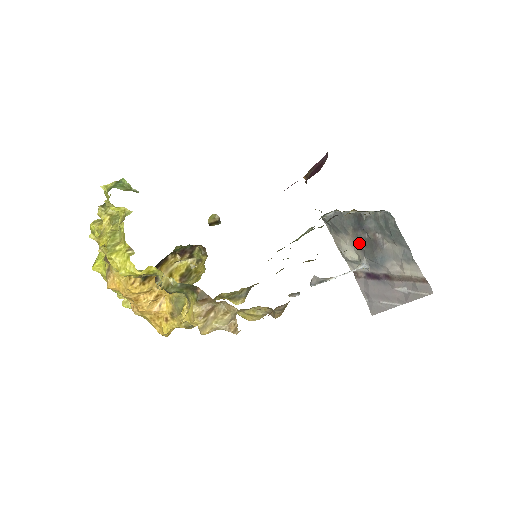
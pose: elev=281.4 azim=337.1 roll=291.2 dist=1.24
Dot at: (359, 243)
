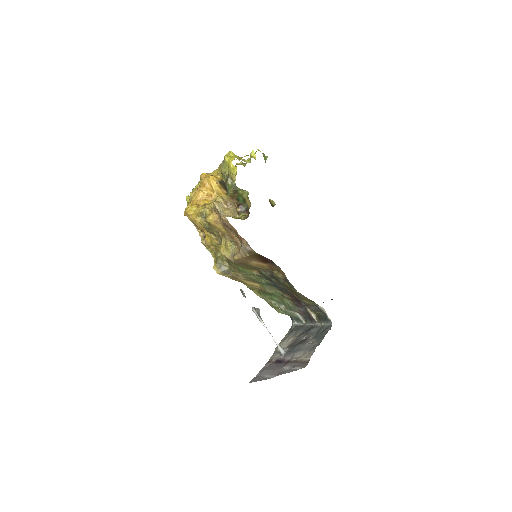
Dot at: (295, 342)
